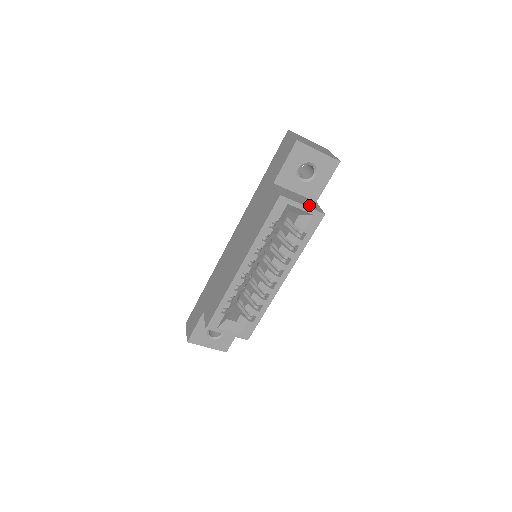
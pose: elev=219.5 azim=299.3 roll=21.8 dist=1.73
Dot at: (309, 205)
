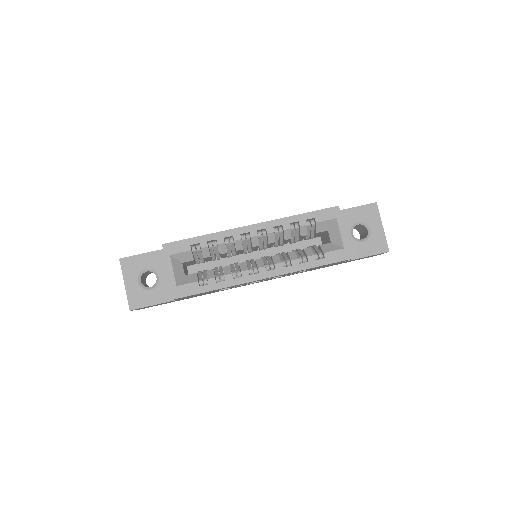
Dot at: occluded
